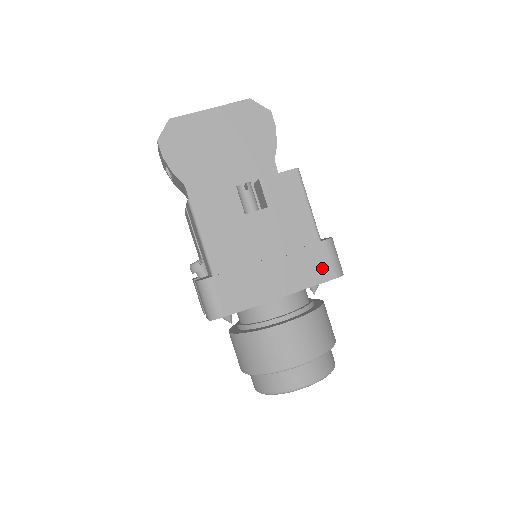
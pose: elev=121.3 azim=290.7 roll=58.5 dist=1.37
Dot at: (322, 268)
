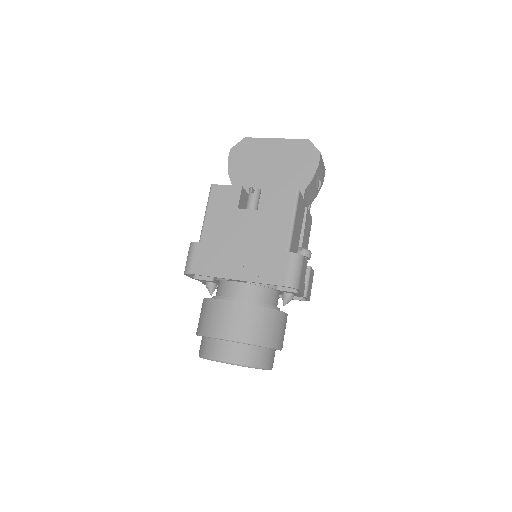
Dot at: (278, 273)
